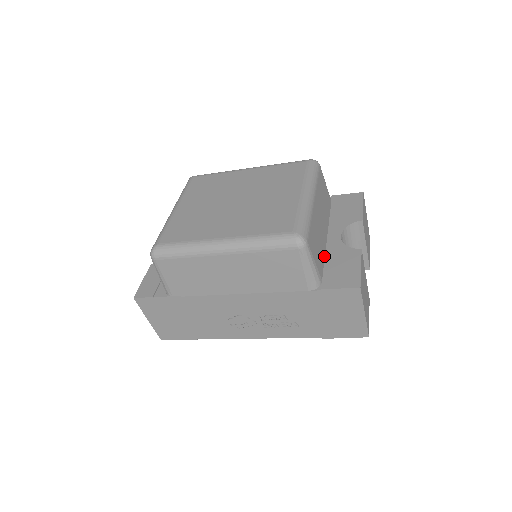
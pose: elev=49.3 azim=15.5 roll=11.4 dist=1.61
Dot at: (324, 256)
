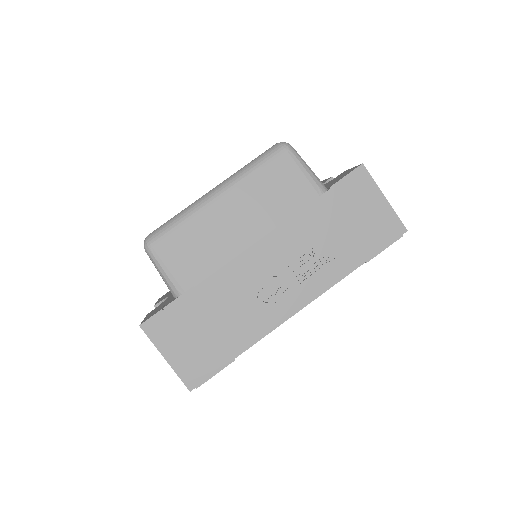
Dot at: occluded
